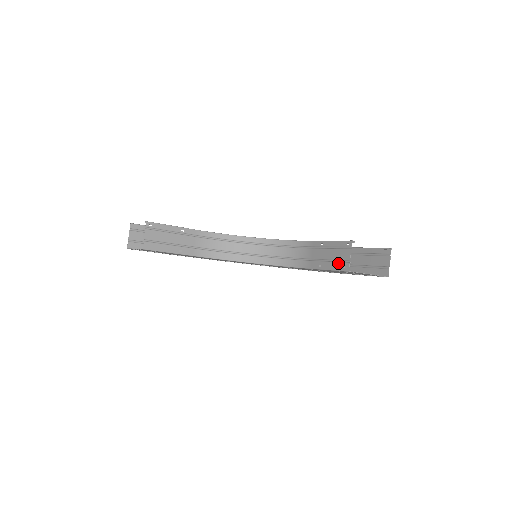
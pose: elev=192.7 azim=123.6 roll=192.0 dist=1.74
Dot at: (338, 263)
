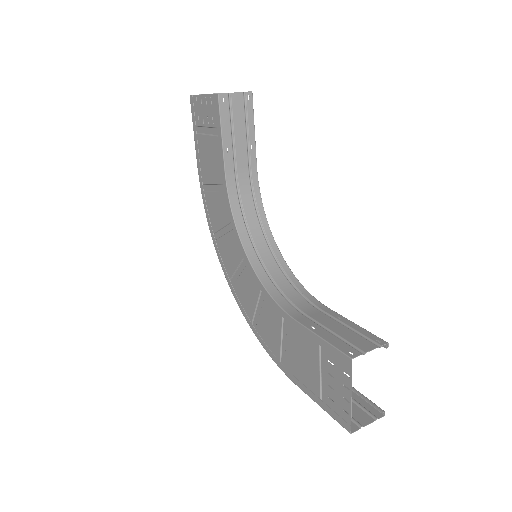
Dot at: (345, 343)
